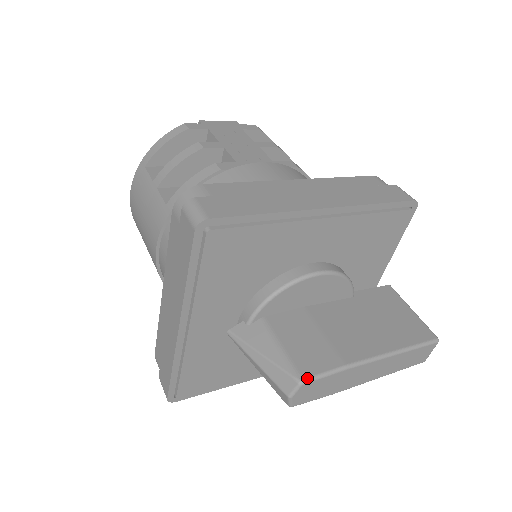
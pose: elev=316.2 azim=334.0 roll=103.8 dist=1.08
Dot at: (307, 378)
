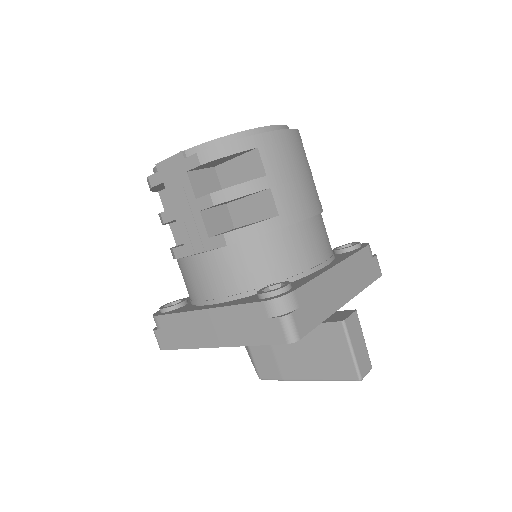
Dot at: (262, 379)
